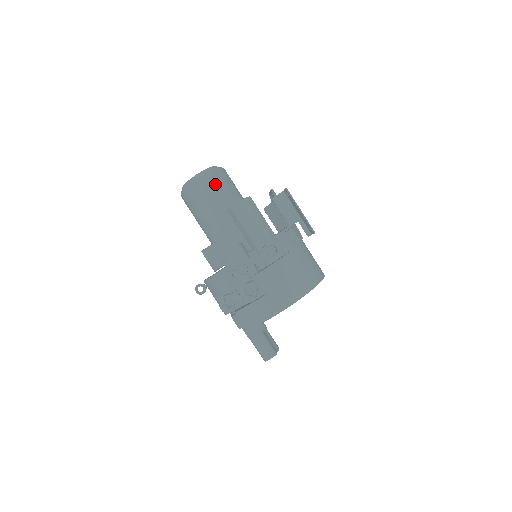
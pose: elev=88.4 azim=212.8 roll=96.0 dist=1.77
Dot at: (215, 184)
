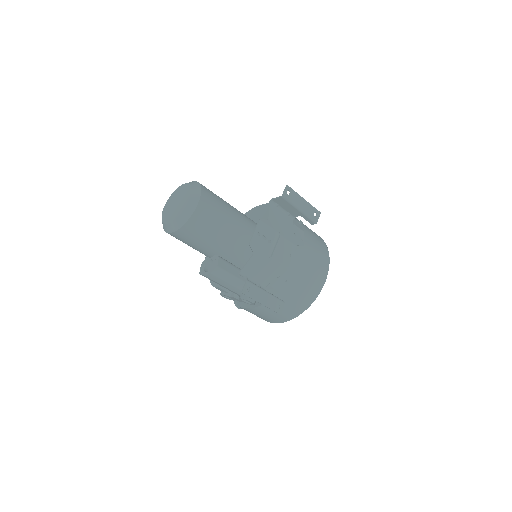
Dot at: (185, 239)
